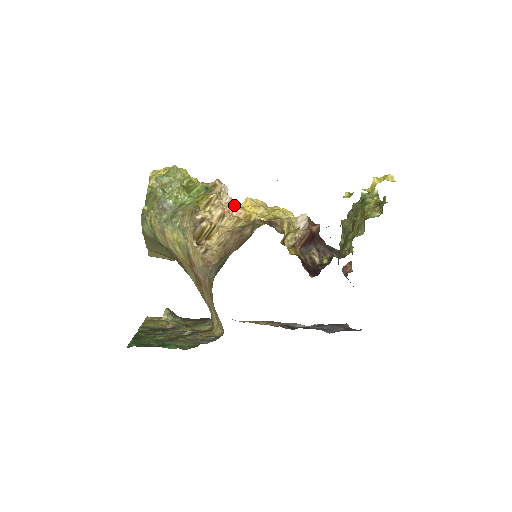
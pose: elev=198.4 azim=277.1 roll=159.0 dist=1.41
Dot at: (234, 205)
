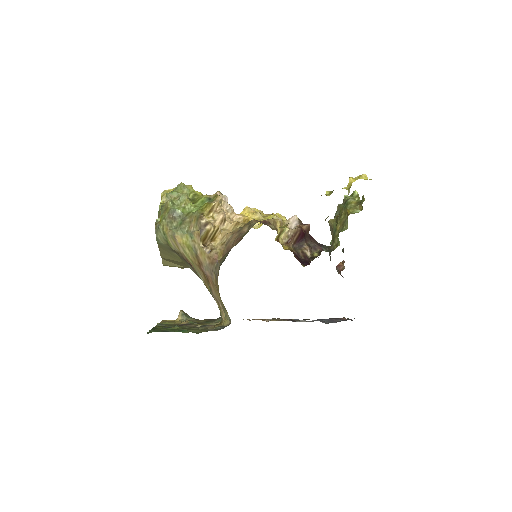
Dot at: (234, 212)
